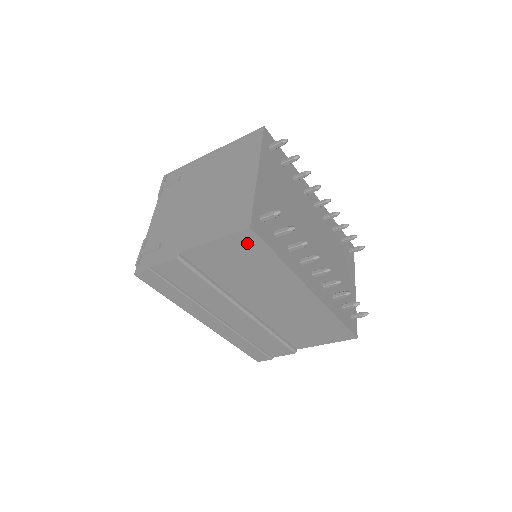
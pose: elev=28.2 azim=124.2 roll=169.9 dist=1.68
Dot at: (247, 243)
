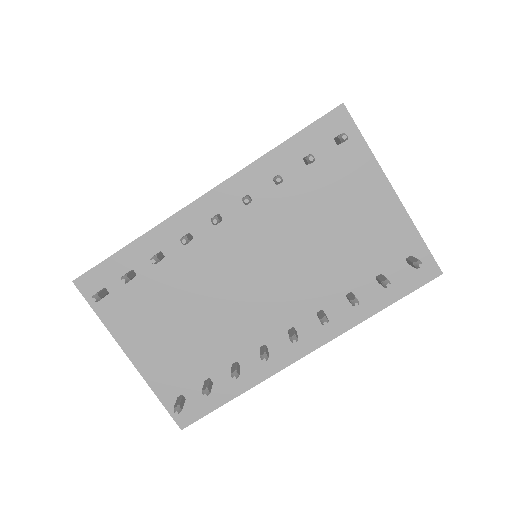
Dot at: occluded
